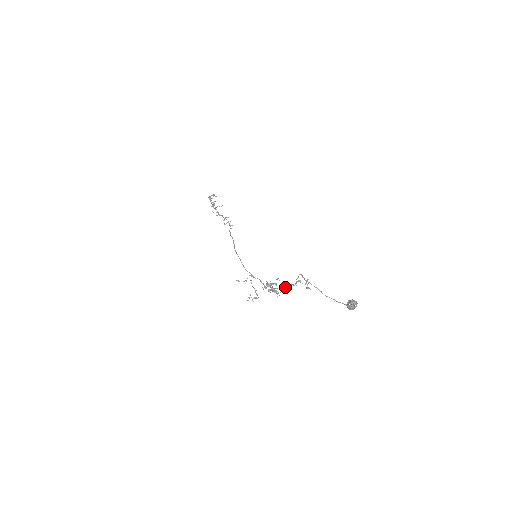
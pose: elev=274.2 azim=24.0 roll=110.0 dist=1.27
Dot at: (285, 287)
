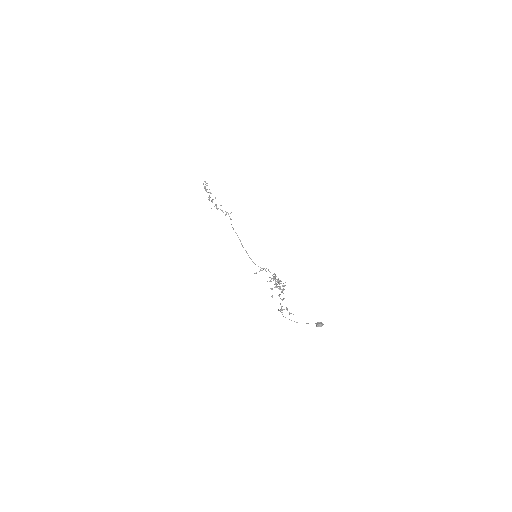
Dot at: occluded
